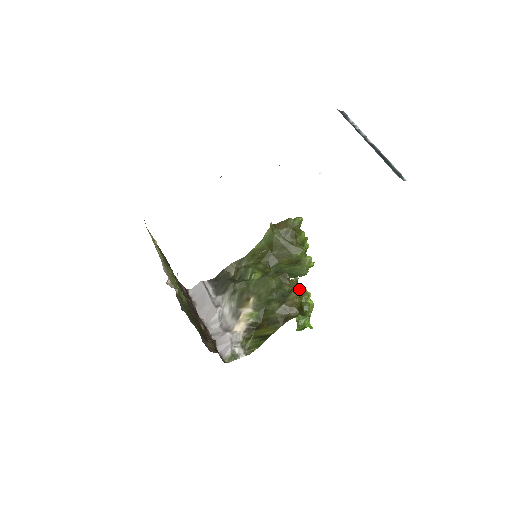
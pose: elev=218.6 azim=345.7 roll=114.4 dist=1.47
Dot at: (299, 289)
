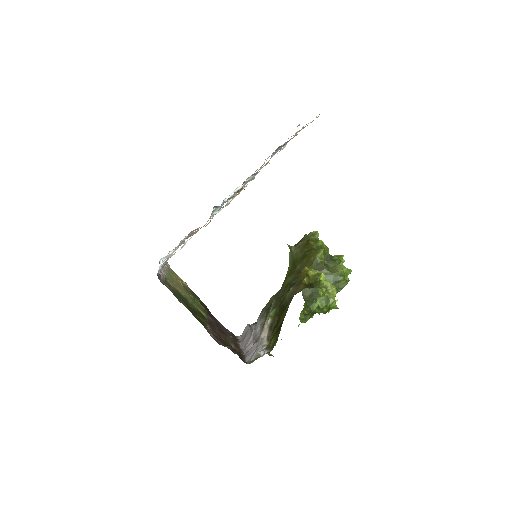
Dot at: (304, 269)
